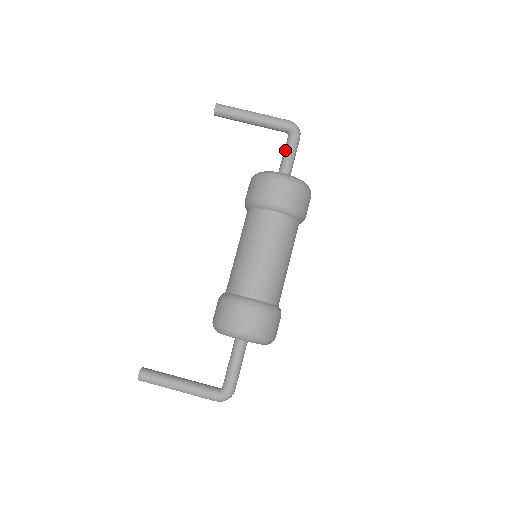
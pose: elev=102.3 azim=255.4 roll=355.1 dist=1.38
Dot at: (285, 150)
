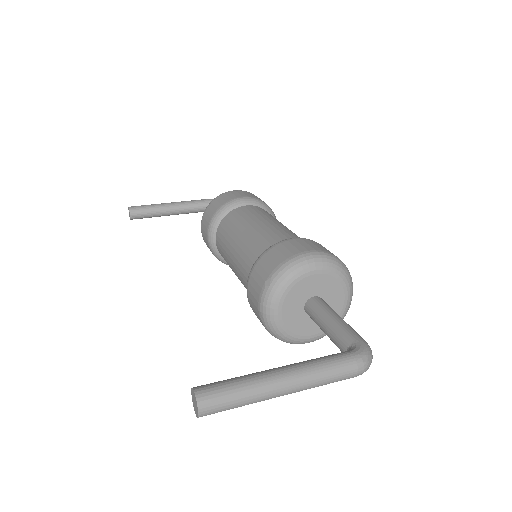
Dot at: occluded
